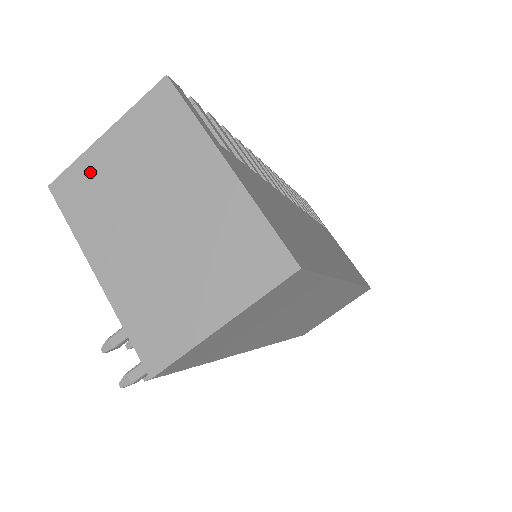
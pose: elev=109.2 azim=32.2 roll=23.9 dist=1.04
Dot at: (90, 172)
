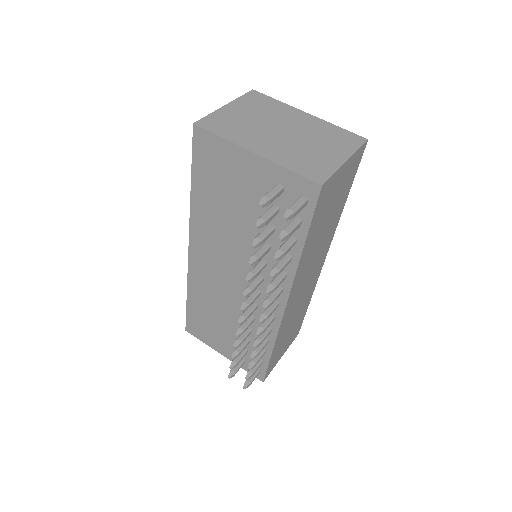
Dot at: (224, 117)
